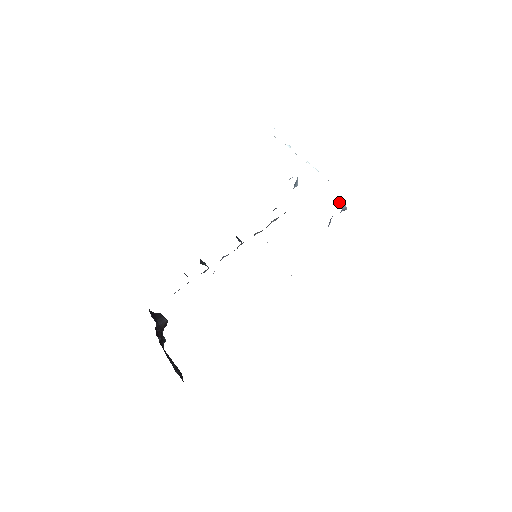
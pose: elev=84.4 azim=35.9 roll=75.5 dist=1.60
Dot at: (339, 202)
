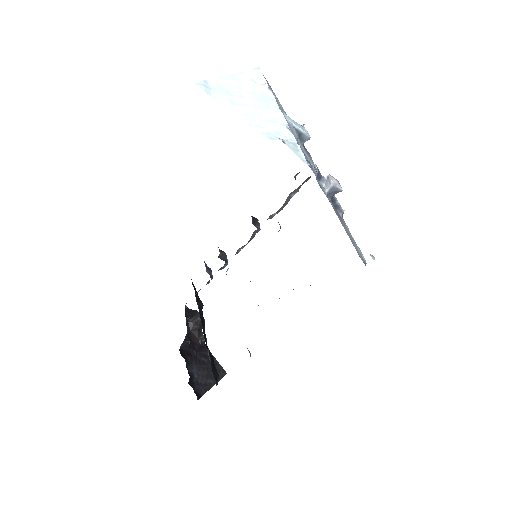
Dot at: (325, 180)
